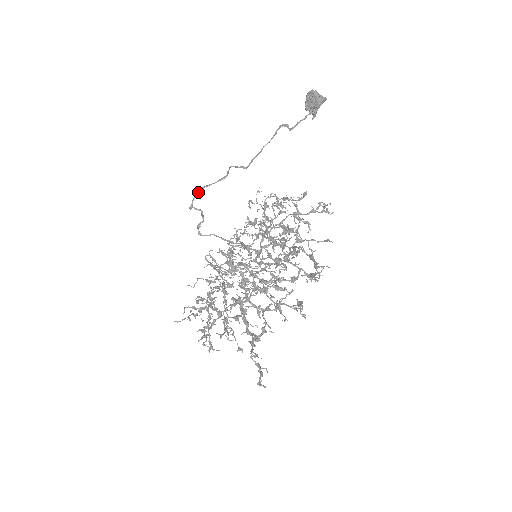
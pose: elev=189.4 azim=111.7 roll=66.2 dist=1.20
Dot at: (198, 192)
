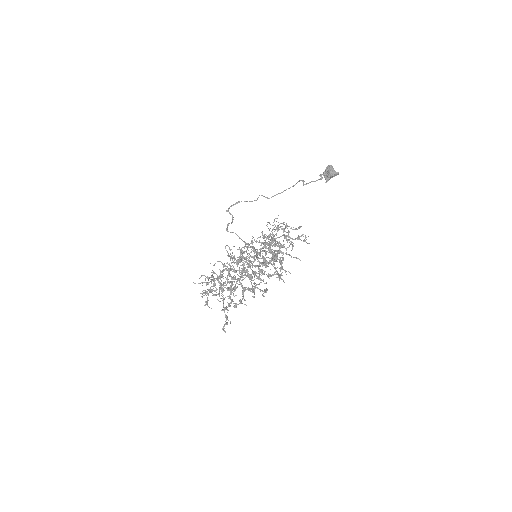
Dot at: (235, 203)
